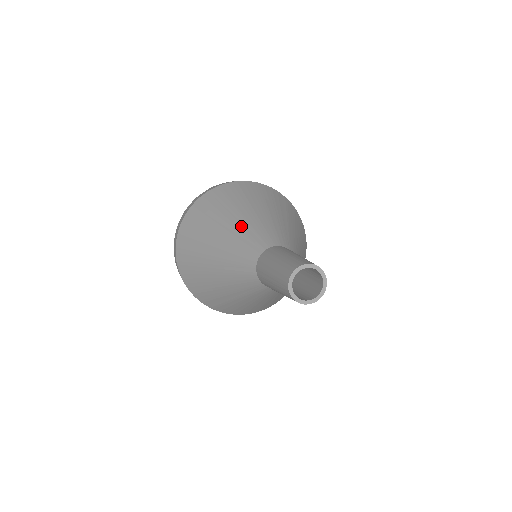
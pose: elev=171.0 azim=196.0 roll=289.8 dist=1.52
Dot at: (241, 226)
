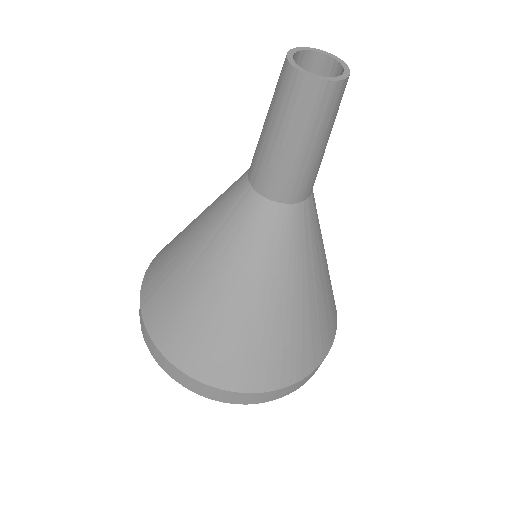
Dot at: occluded
